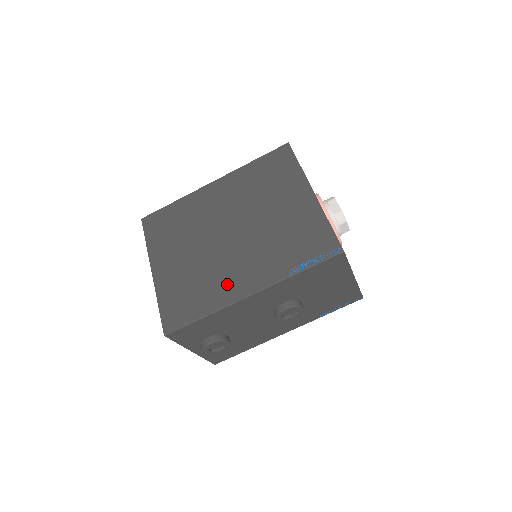
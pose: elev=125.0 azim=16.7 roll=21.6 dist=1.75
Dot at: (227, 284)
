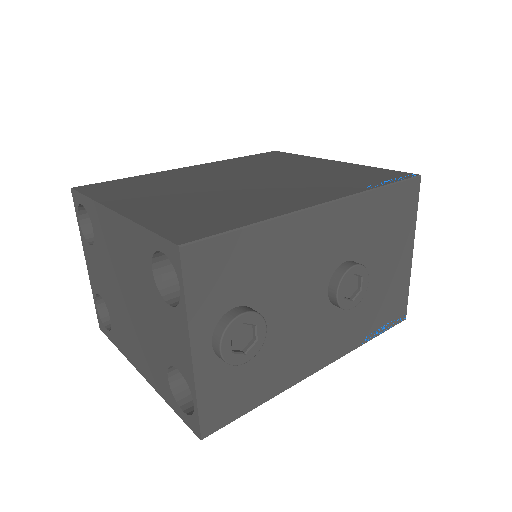
Dot at: (275, 202)
